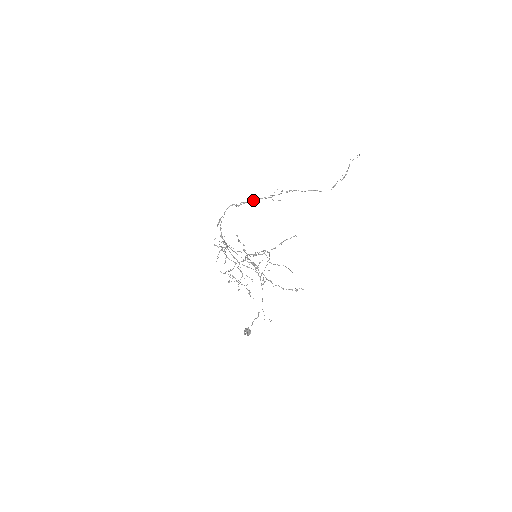
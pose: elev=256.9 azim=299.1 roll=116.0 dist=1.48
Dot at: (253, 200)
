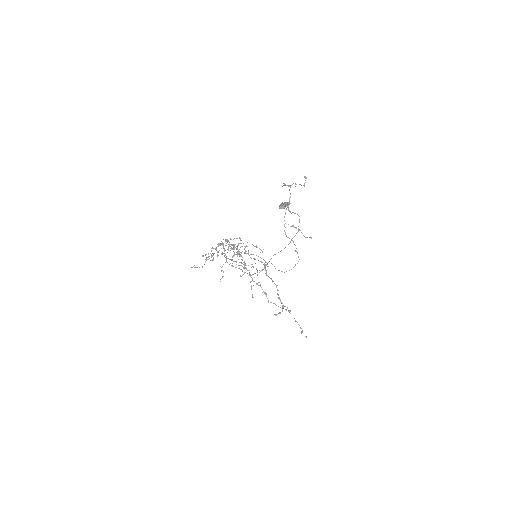
Dot at: (240, 269)
